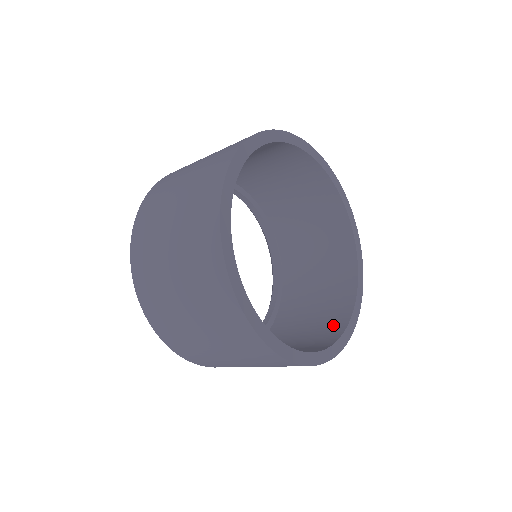
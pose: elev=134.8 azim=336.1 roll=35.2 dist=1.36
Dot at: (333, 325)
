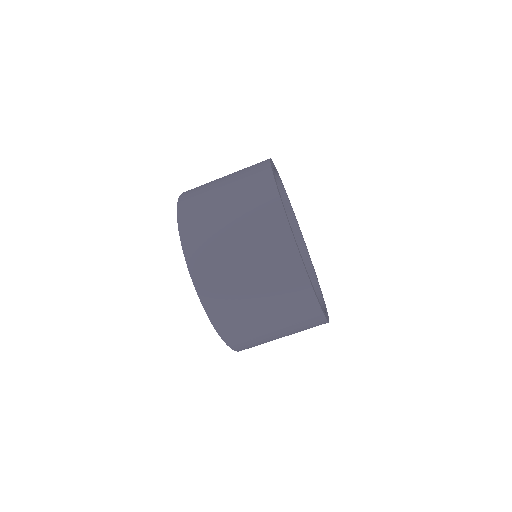
Dot at: occluded
